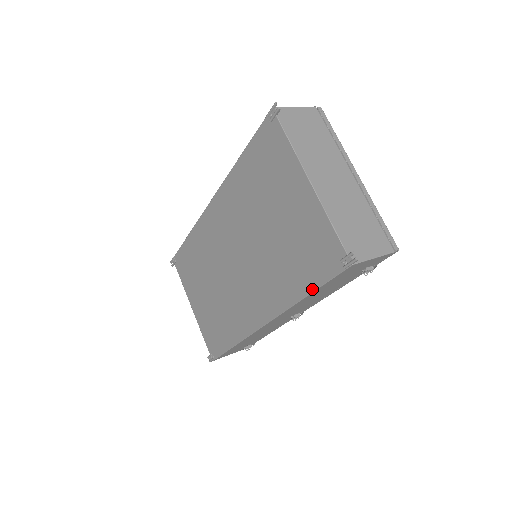
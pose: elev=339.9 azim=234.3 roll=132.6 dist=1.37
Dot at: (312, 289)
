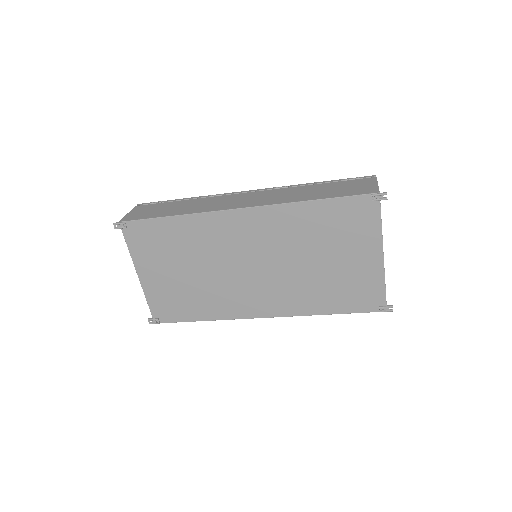
Dot at: (340, 312)
